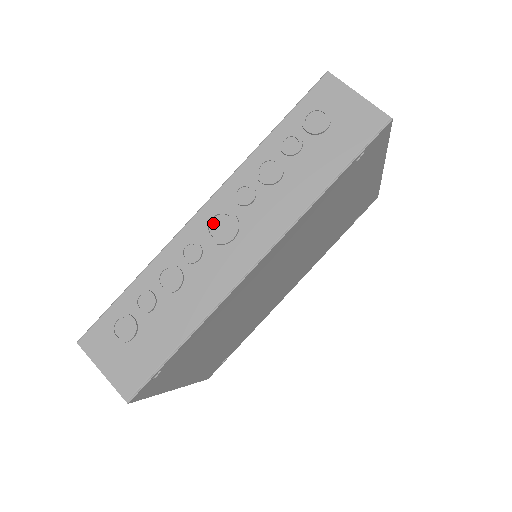
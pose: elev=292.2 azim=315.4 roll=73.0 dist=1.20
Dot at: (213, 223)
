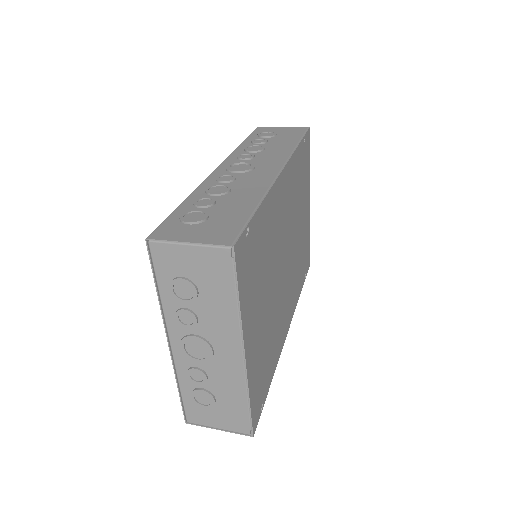
Dot at: (232, 168)
